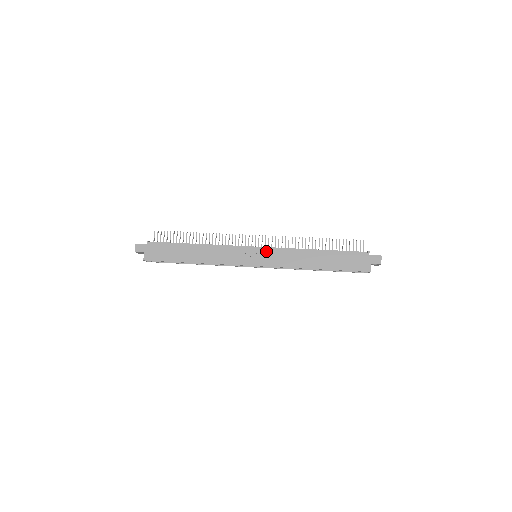
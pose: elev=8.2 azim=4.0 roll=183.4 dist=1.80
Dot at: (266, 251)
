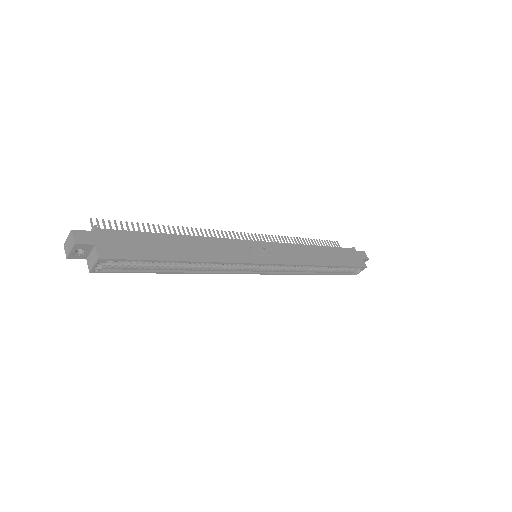
Dot at: (270, 245)
